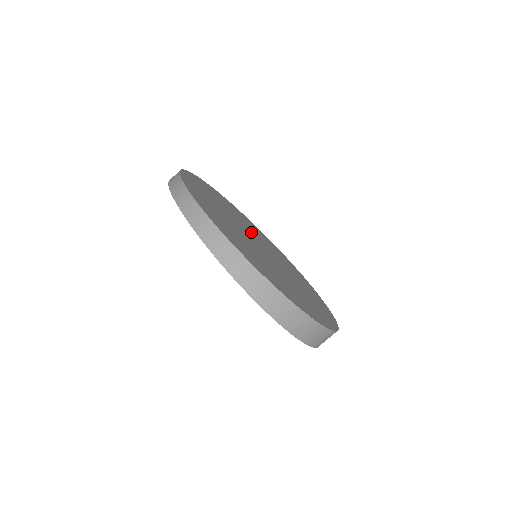
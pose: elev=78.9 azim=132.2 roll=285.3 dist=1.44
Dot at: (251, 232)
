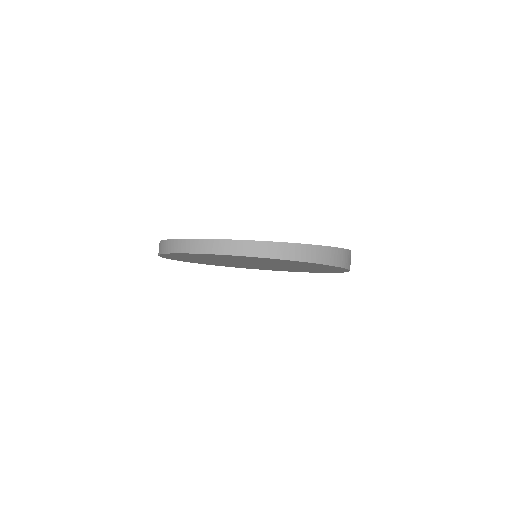
Dot at: occluded
